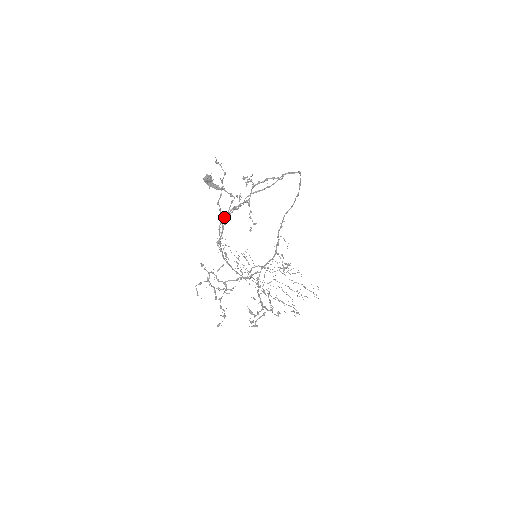
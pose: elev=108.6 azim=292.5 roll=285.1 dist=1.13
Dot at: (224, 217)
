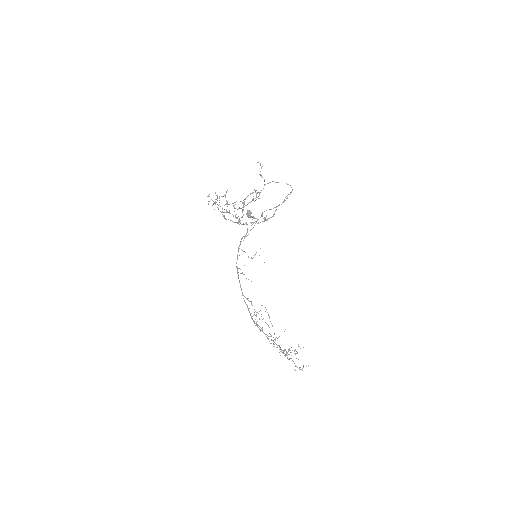
Dot at: (247, 228)
